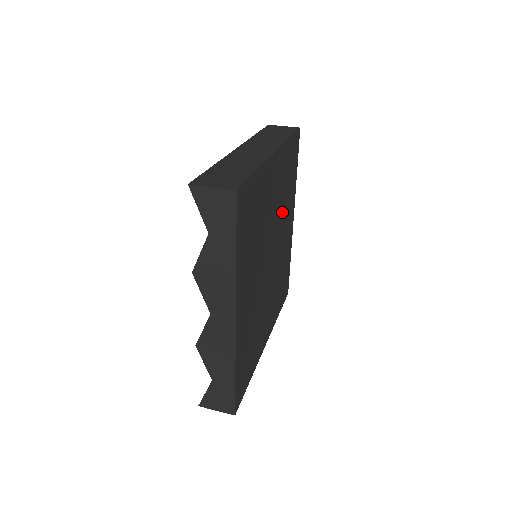
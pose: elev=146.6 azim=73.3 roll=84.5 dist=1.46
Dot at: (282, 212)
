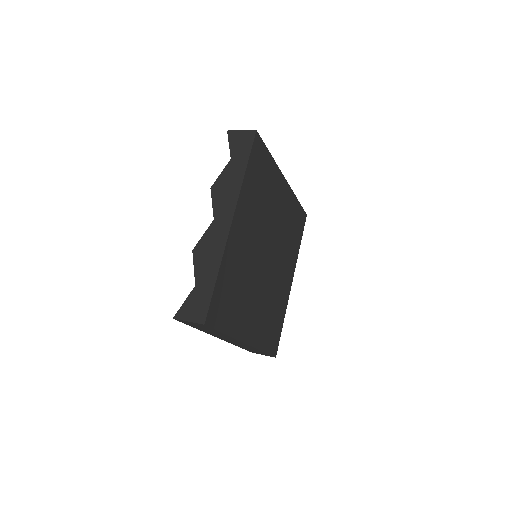
Dot at: (283, 245)
